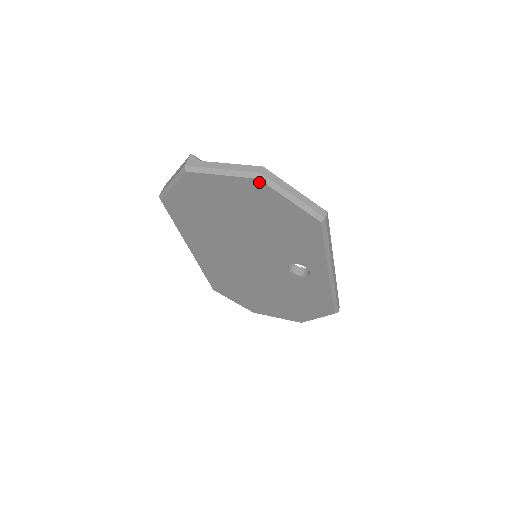
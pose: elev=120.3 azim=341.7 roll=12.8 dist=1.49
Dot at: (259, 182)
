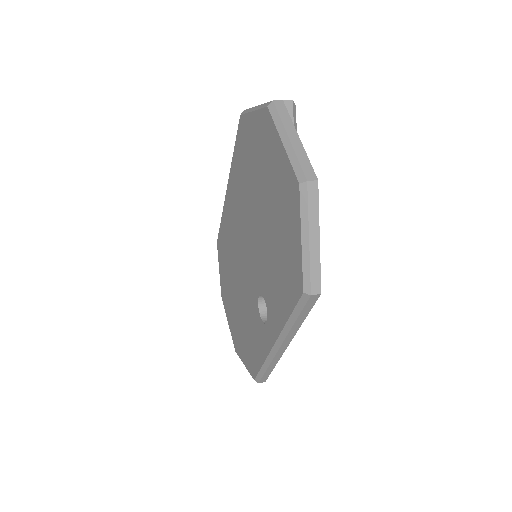
Dot at: (298, 188)
